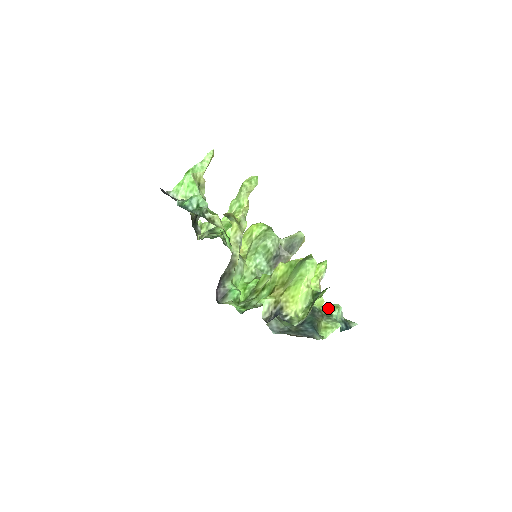
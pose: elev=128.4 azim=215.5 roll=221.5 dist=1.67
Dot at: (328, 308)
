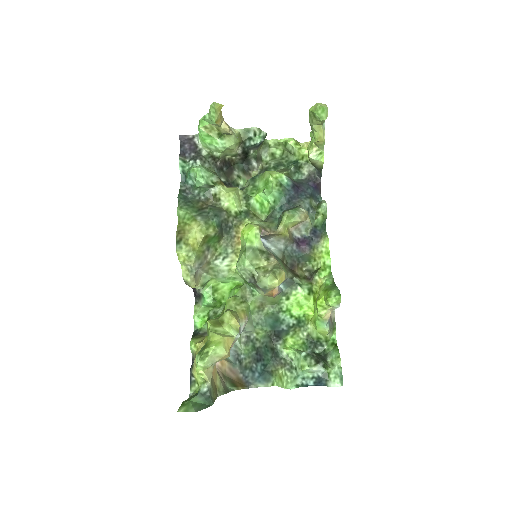
Dot at: (297, 359)
